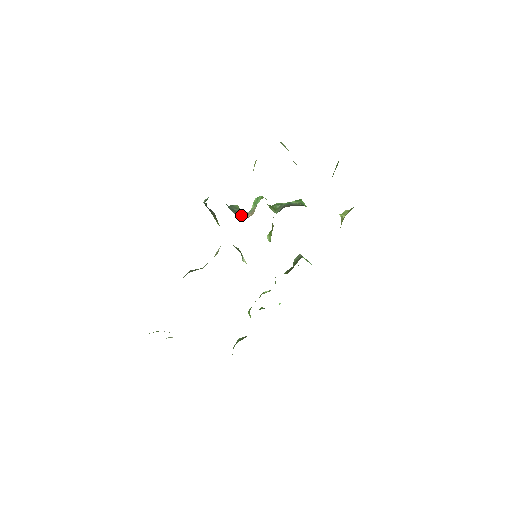
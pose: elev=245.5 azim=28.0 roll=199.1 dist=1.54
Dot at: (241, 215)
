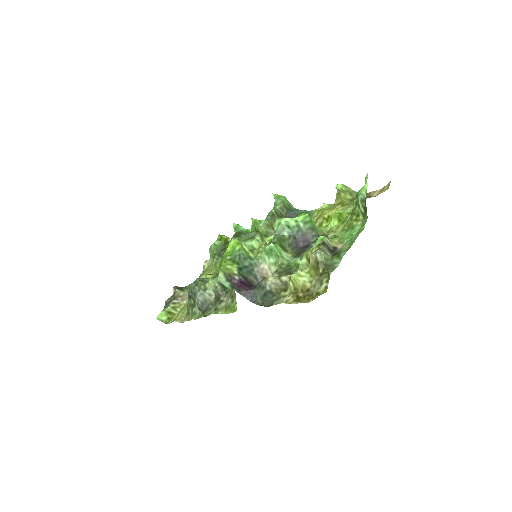
Dot at: (258, 274)
